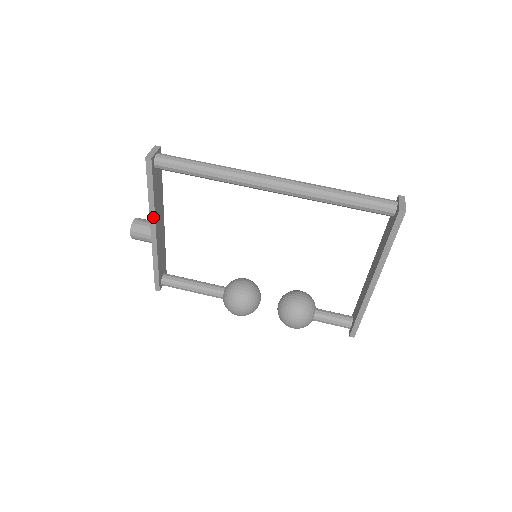
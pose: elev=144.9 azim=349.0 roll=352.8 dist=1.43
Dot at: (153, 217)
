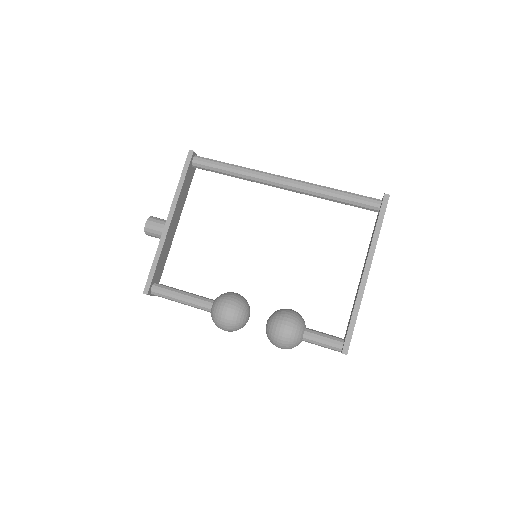
Dot at: (175, 204)
